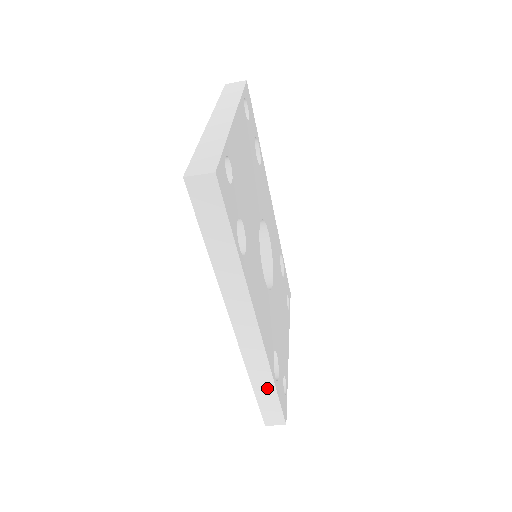
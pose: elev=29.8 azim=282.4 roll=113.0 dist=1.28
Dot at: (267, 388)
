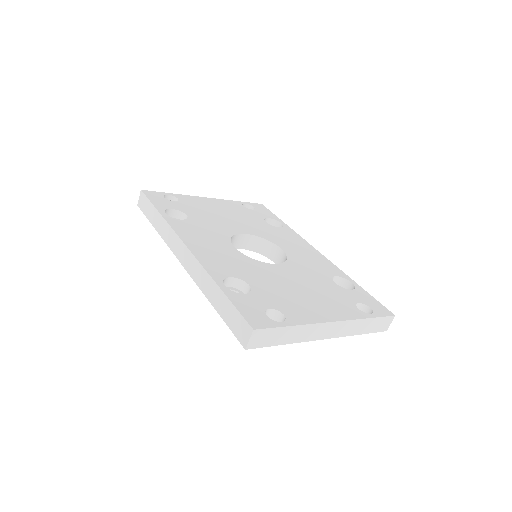
Dot at: (218, 296)
